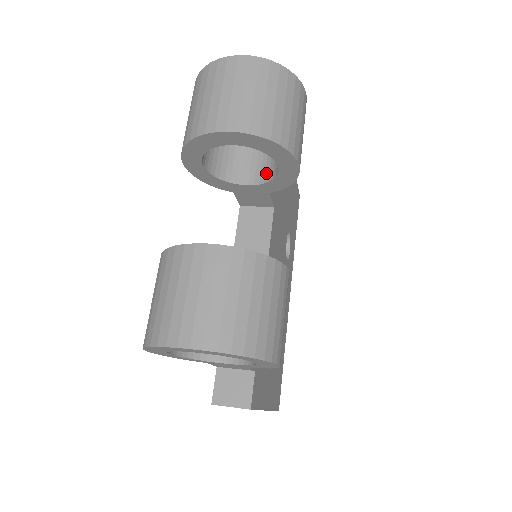
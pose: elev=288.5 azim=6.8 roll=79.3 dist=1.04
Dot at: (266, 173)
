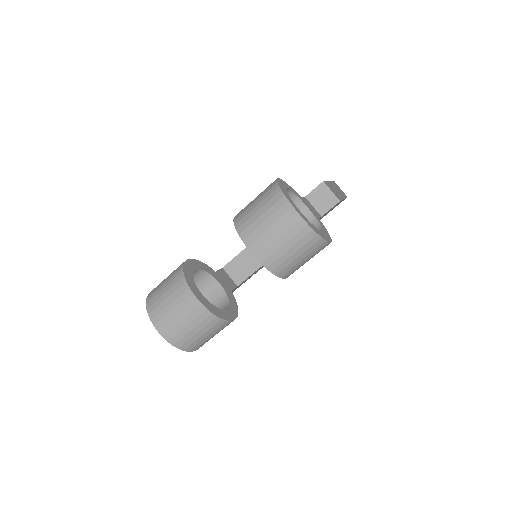
Dot at: occluded
